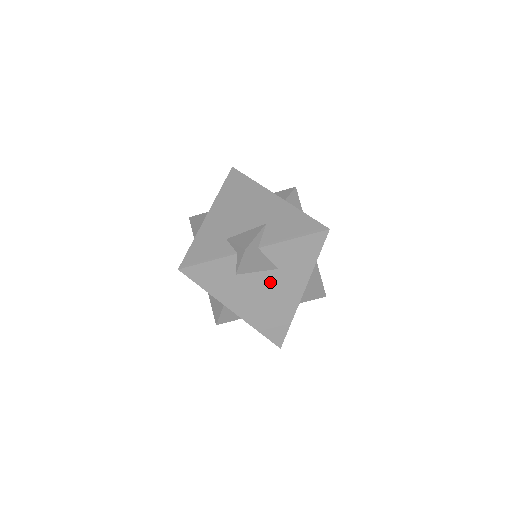
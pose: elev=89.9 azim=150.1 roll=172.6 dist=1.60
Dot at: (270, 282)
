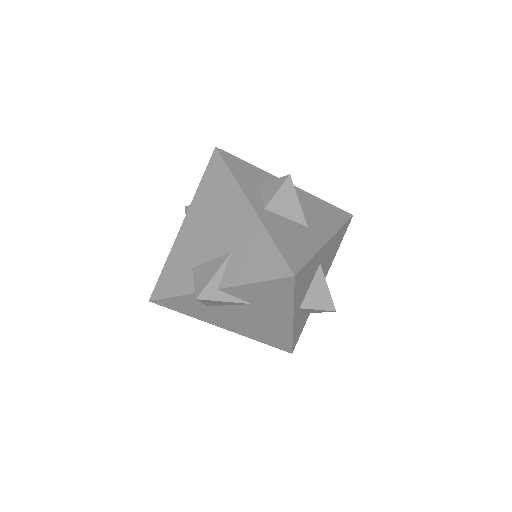
Dot at: (249, 312)
